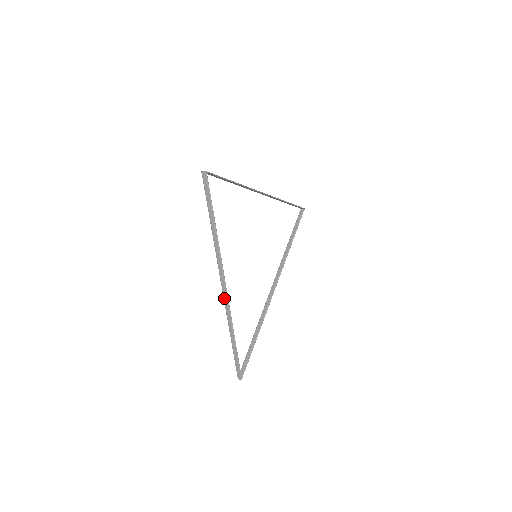
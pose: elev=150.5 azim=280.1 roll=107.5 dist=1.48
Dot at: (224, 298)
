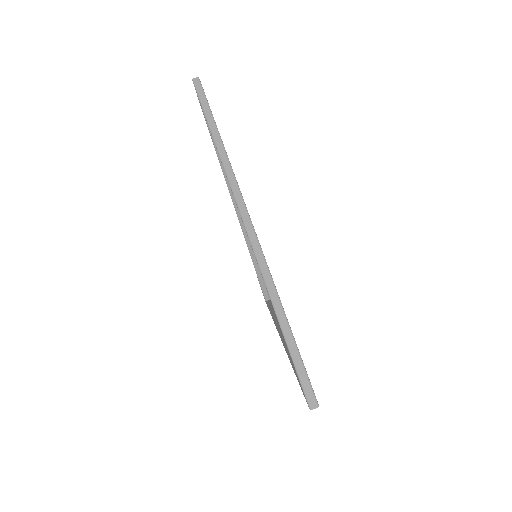
Dot at: (249, 234)
